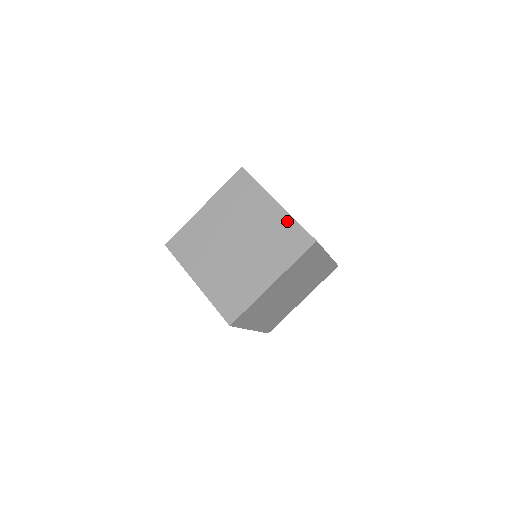
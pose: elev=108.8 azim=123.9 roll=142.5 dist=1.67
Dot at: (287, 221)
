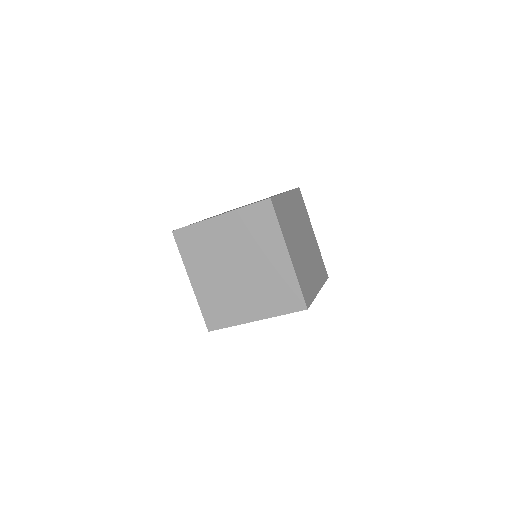
Dot at: (290, 277)
